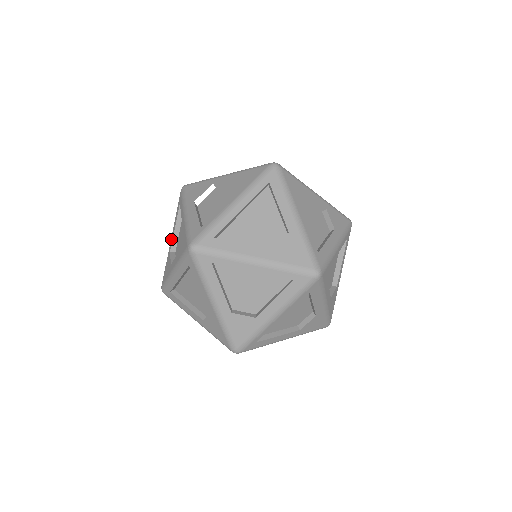
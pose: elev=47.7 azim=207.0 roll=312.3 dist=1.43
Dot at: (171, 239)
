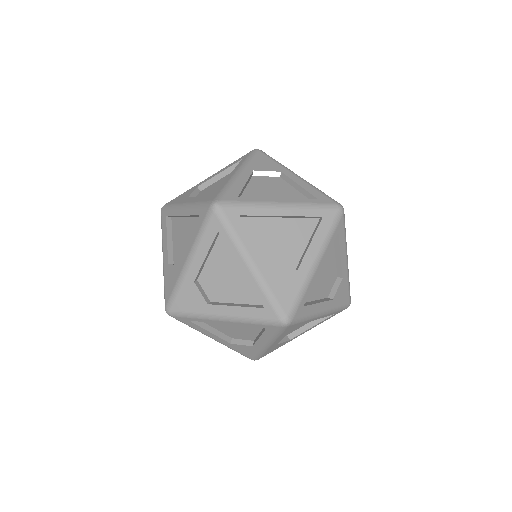
Dot at: (208, 178)
